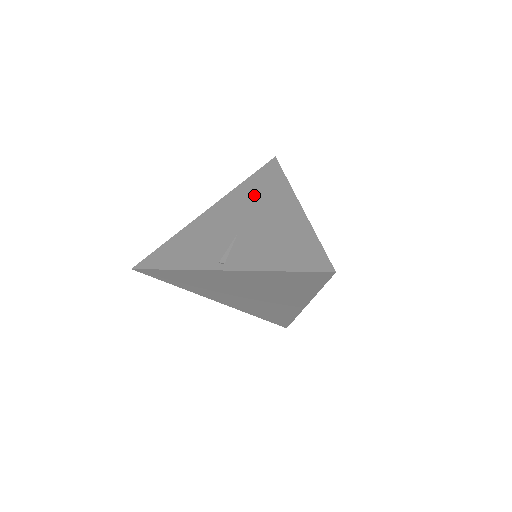
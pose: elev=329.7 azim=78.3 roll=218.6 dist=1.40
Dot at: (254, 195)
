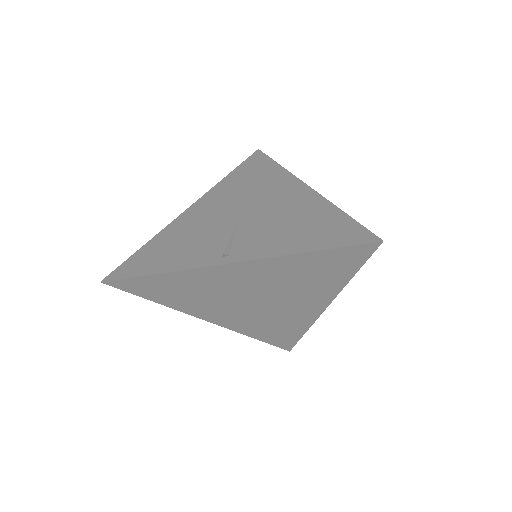
Dot at: (245, 185)
